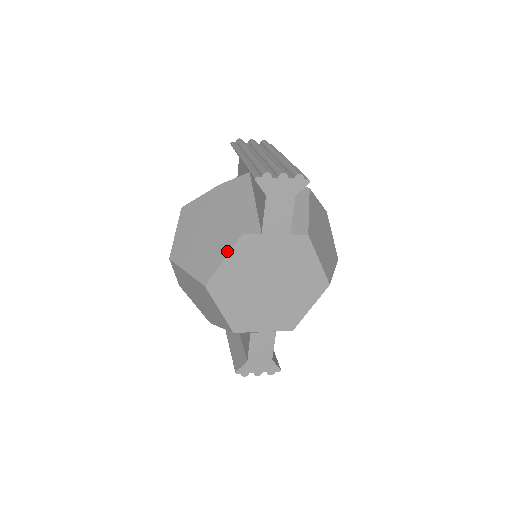
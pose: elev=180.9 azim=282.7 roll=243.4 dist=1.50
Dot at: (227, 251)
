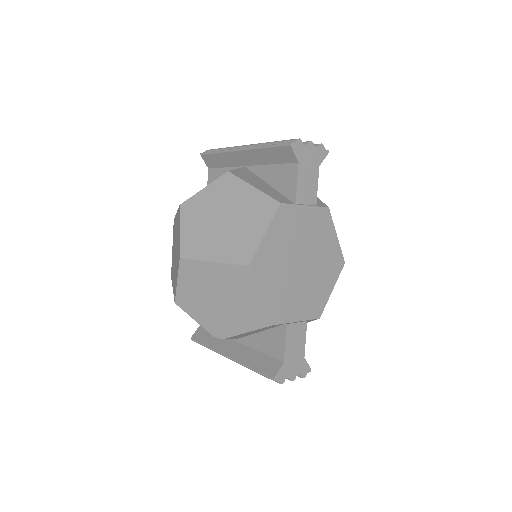
Dot at: (267, 224)
